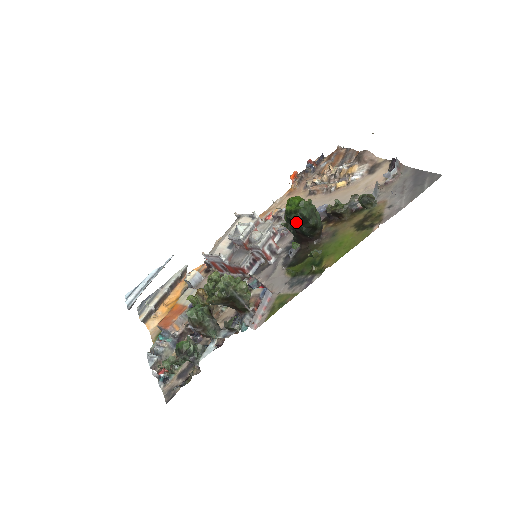
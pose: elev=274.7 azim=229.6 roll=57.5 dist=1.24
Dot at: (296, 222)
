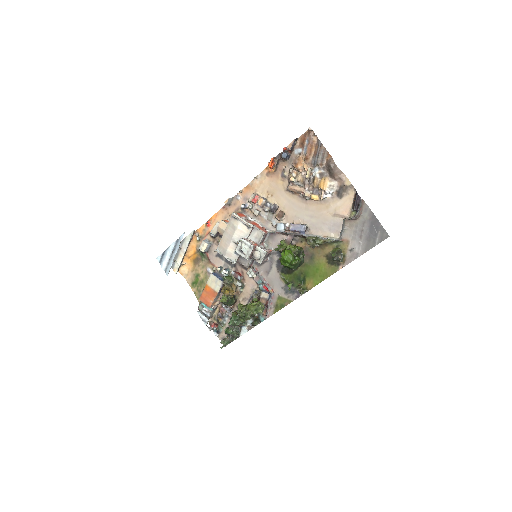
Dot at: occluded
